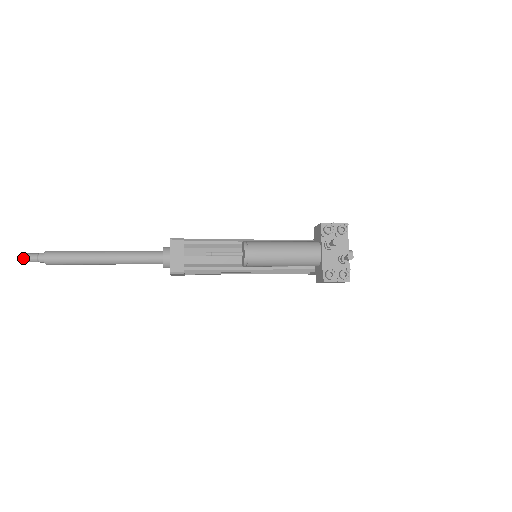
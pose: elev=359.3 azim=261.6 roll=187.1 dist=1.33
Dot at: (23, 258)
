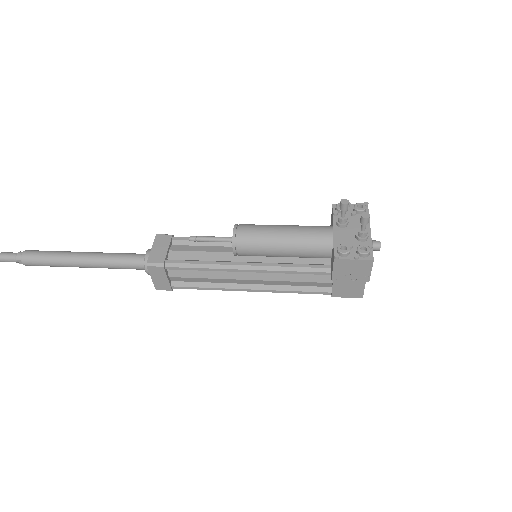
Dot at: (2, 255)
